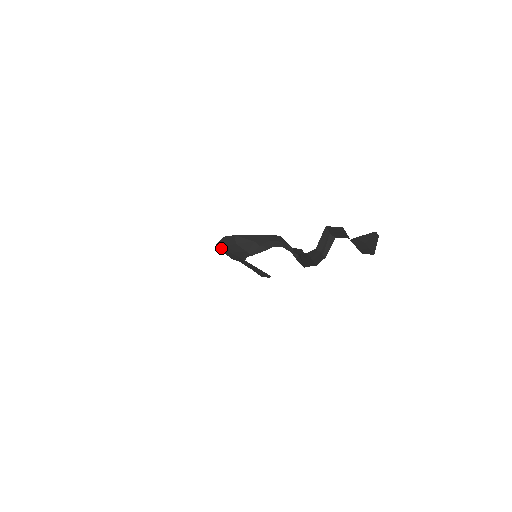
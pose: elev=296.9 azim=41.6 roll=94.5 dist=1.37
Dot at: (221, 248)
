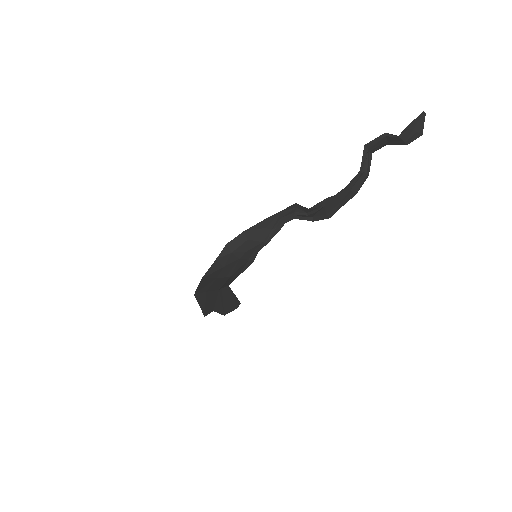
Dot at: (221, 264)
